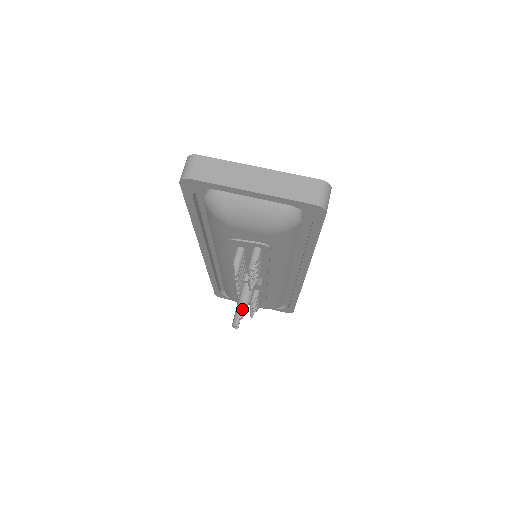
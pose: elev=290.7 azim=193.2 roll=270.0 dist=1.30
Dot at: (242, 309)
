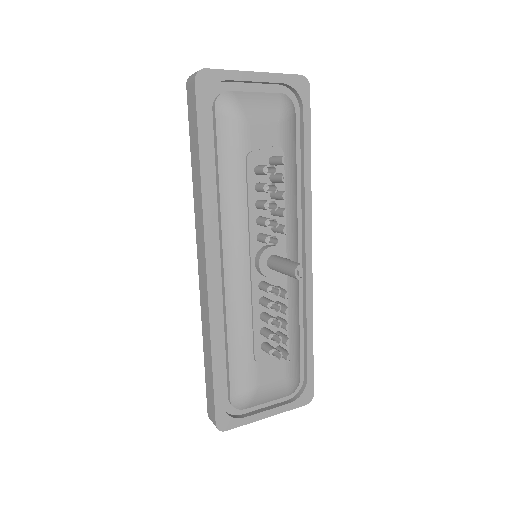
Dot at: (289, 260)
